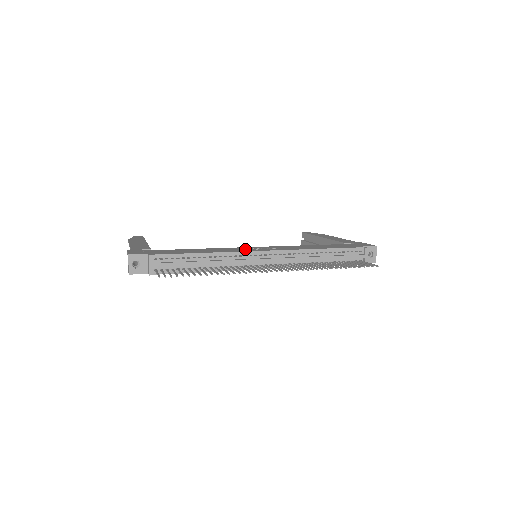
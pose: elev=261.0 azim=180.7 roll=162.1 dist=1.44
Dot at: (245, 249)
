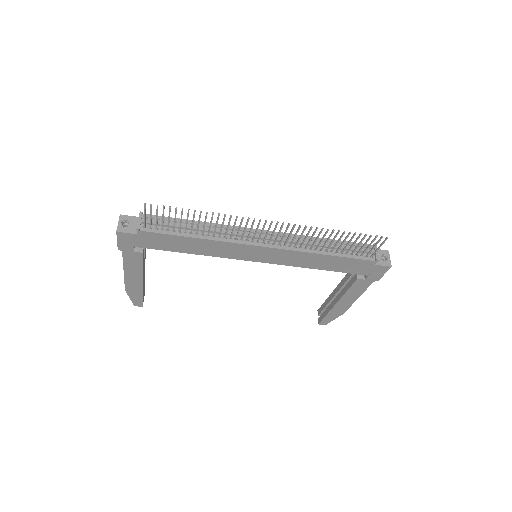
Dot at: occluded
